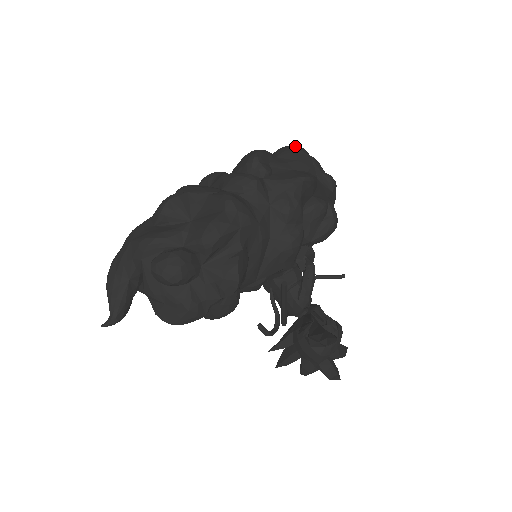
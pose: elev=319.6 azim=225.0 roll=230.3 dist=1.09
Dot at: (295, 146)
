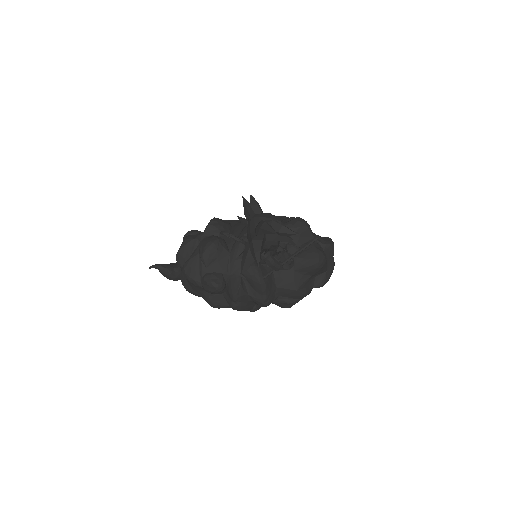
Dot at: occluded
